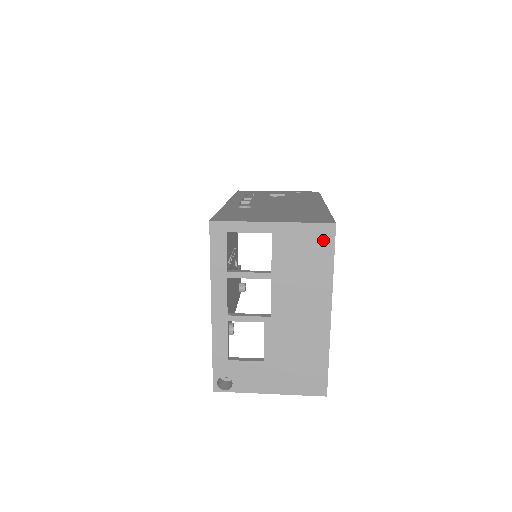
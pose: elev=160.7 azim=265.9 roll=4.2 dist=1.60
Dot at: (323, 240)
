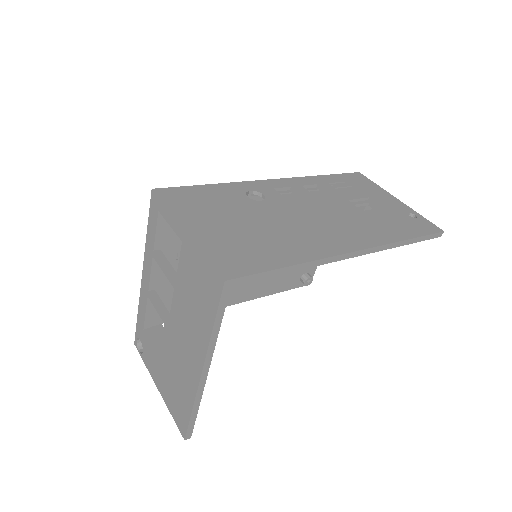
Dot at: (212, 289)
